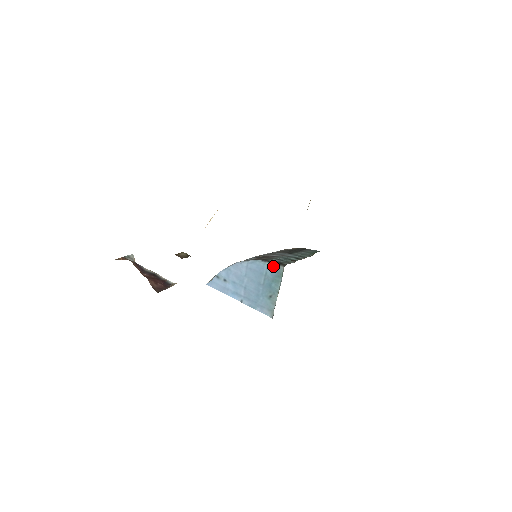
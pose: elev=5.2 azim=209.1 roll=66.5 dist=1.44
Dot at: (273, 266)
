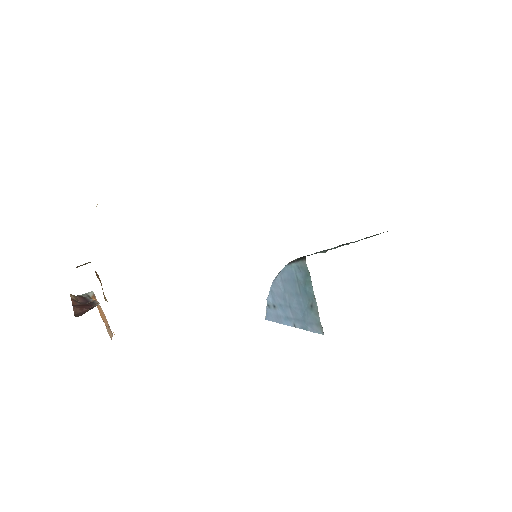
Dot at: (298, 265)
